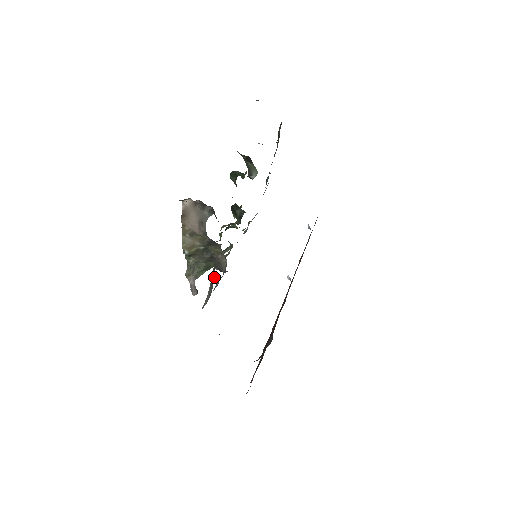
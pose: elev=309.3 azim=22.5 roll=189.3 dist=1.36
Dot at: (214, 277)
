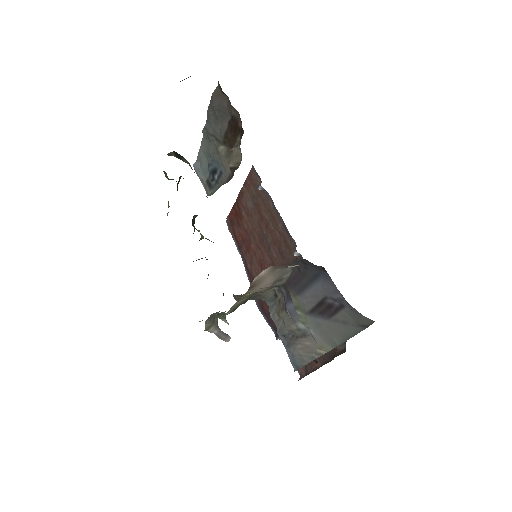
Dot at: (360, 328)
